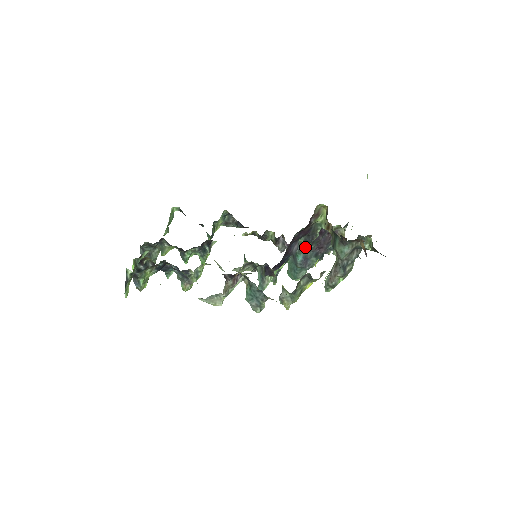
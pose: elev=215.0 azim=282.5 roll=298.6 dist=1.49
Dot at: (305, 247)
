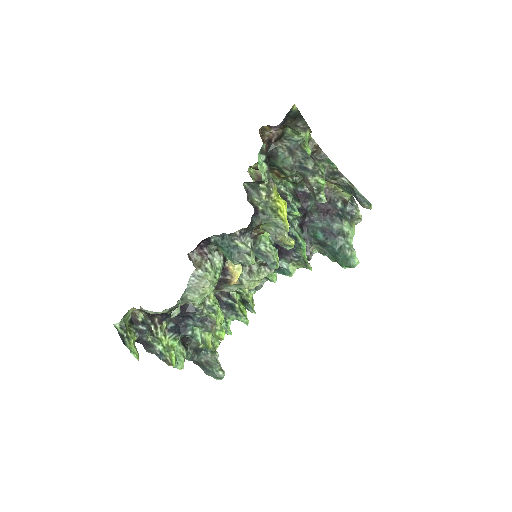
Dot at: (312, 224)
